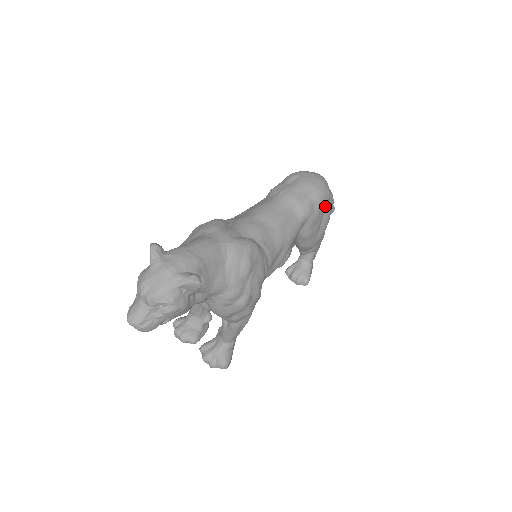
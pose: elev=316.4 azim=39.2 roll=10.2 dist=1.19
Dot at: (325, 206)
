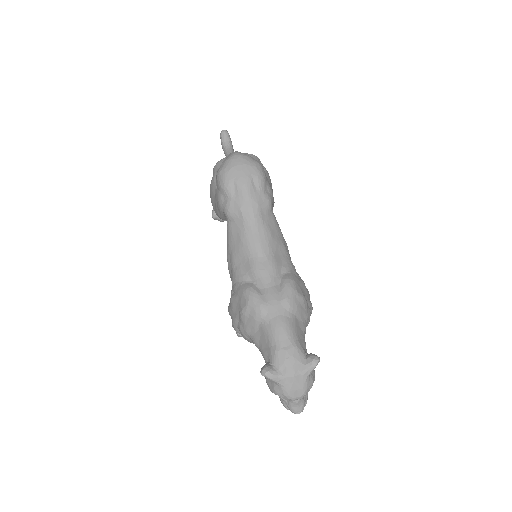
Dot at: occluded
